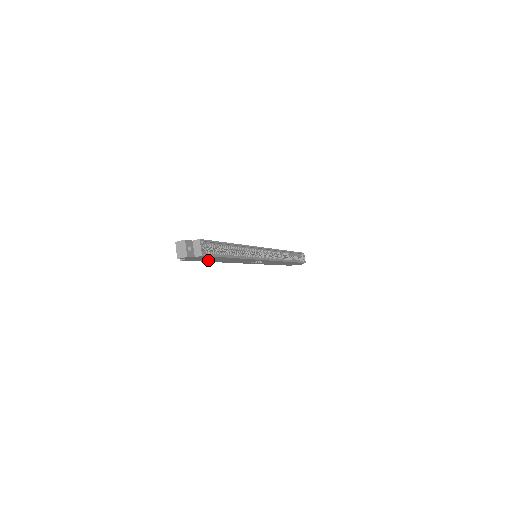
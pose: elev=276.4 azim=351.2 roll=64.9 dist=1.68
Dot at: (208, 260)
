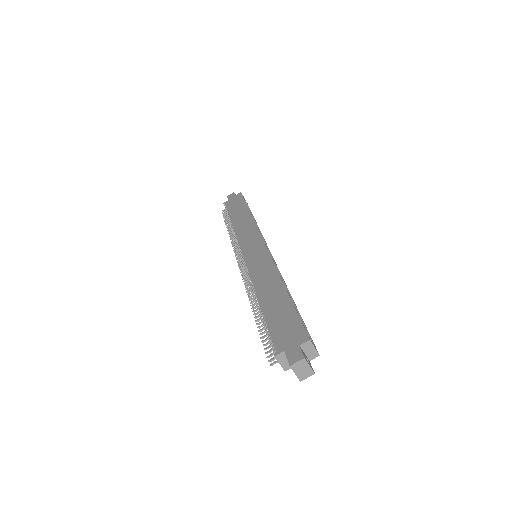
Dot at: occluded
